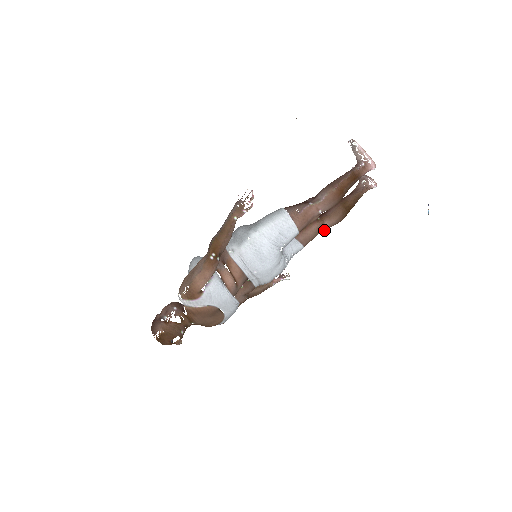
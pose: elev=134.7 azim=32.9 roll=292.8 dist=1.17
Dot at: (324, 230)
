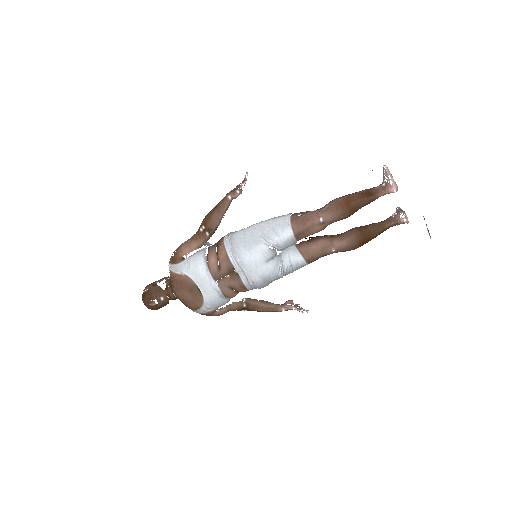
Dot at: (334, 251)
